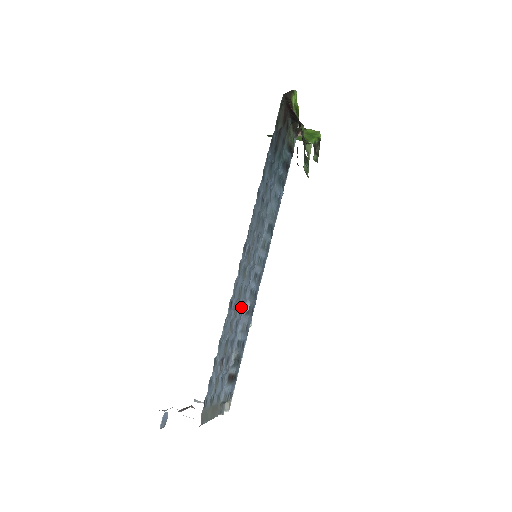
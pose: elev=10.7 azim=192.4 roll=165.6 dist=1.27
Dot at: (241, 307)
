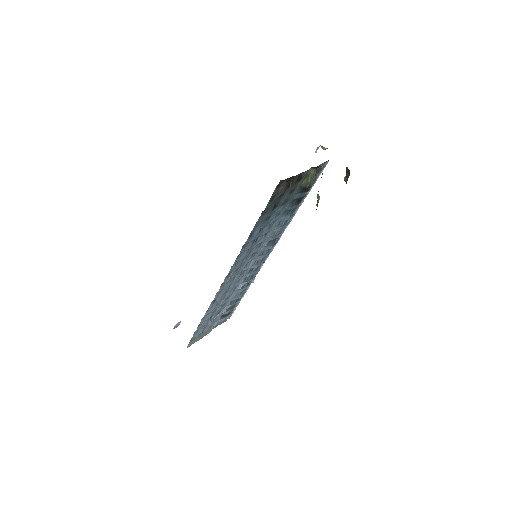
Dot at: (233, 289)
